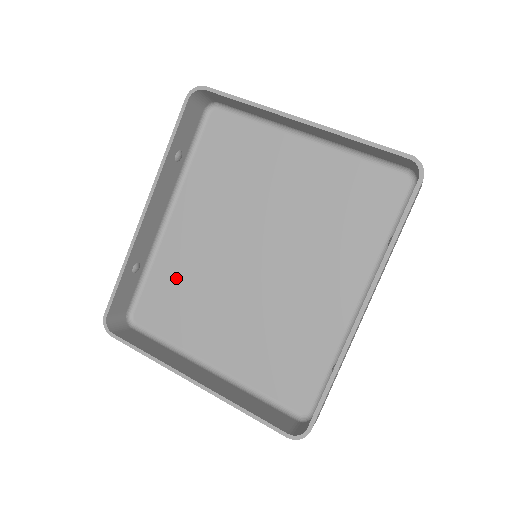
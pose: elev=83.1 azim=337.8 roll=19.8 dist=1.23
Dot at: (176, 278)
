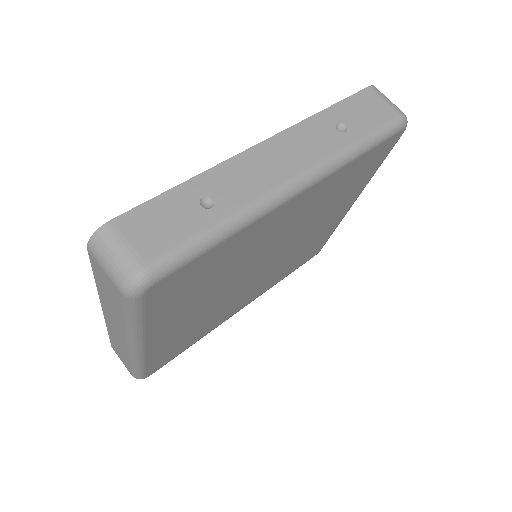
Dot at: occluded
